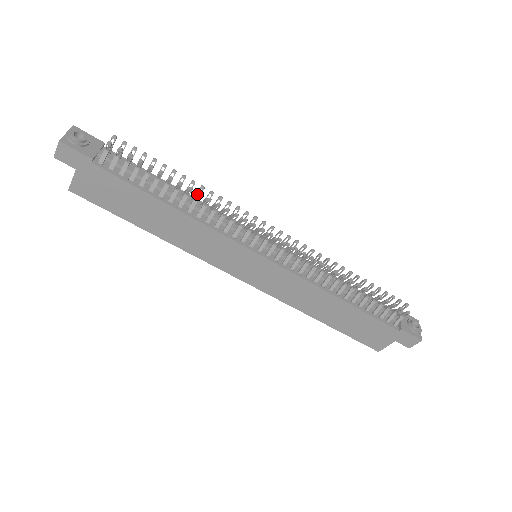
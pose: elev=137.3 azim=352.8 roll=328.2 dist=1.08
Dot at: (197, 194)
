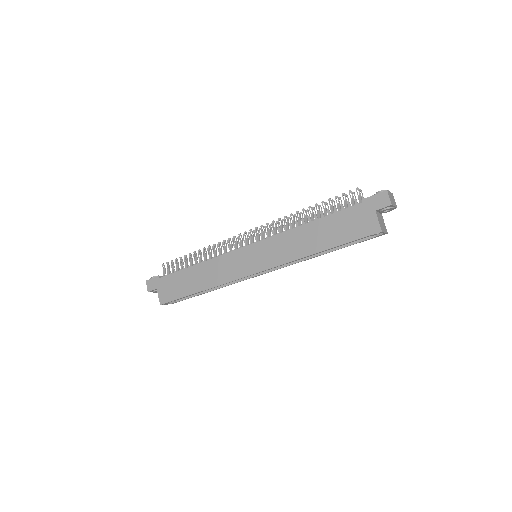
Dot at: (203, 249)
